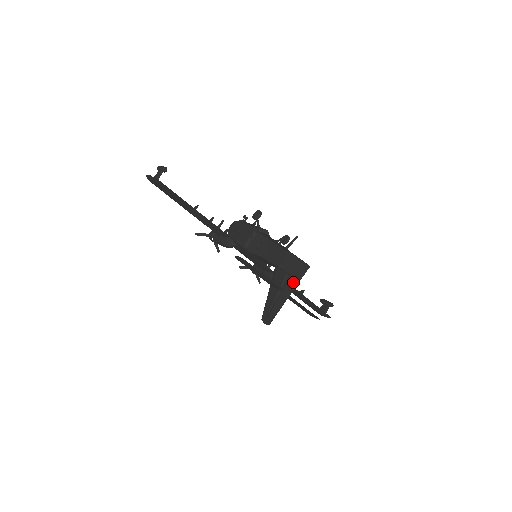
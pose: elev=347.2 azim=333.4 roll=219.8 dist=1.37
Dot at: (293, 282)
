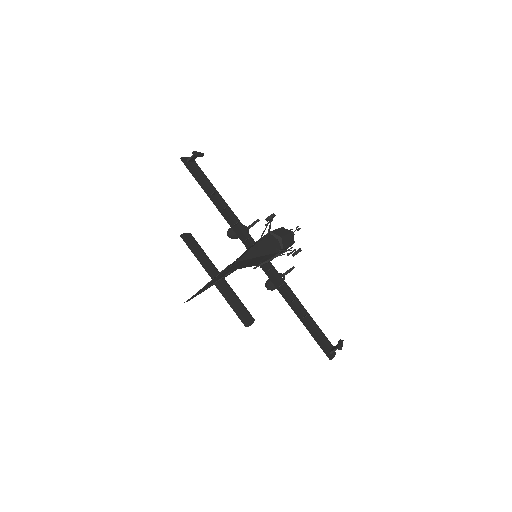
Dot at: (221, 273)
